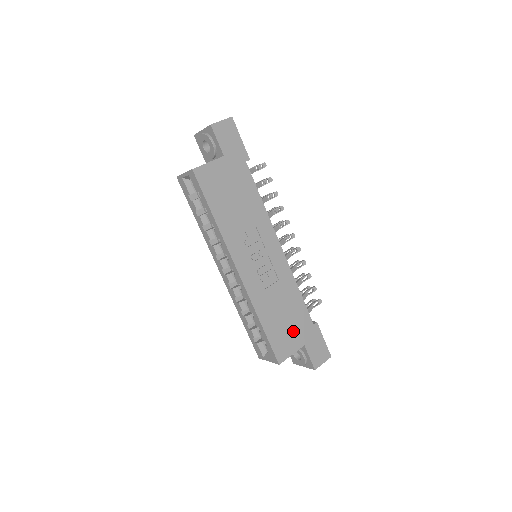
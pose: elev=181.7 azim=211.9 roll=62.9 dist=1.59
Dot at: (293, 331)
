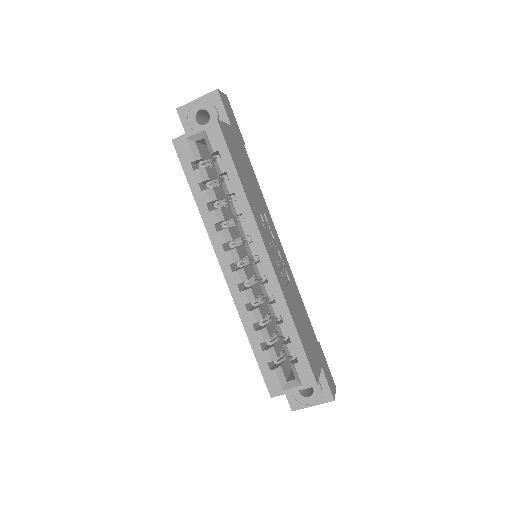
Dot at: (312, 346)
